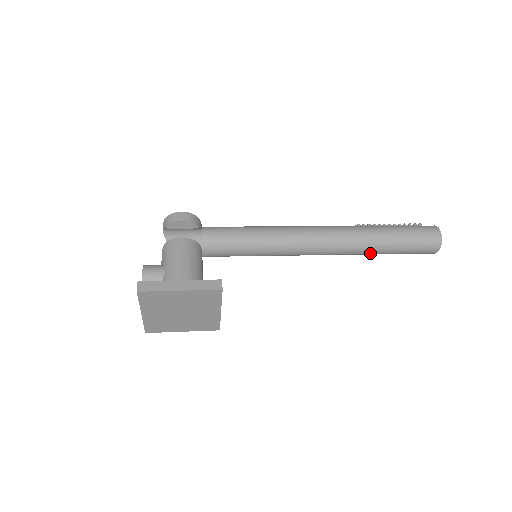
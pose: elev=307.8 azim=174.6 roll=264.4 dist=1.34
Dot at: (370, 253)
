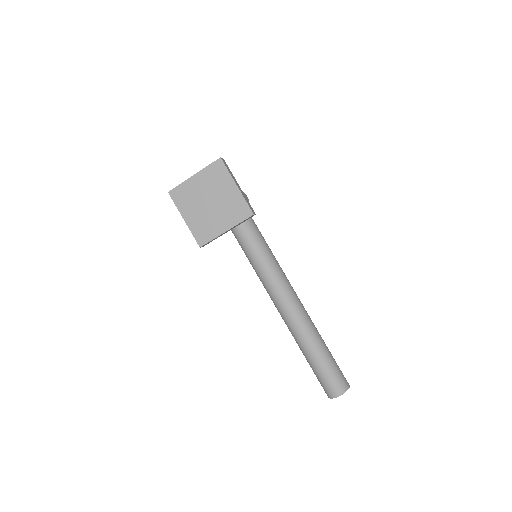
Dot at: (304, 344)
